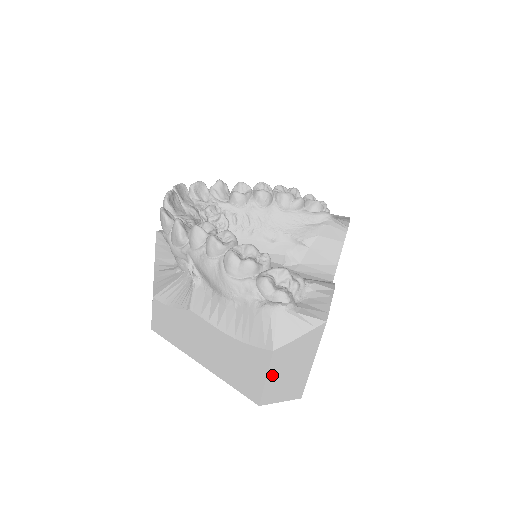
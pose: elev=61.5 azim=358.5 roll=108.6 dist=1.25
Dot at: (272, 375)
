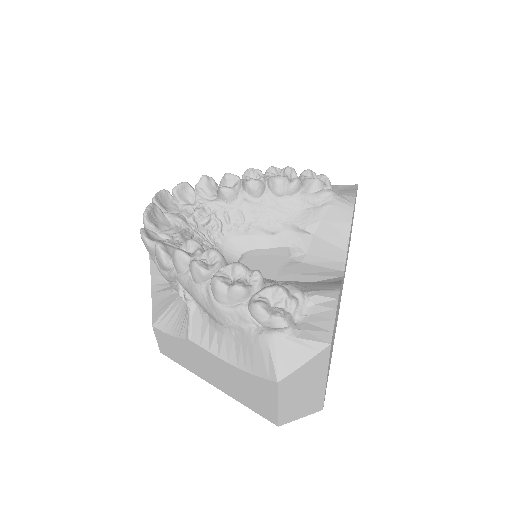
Dot at: (283, 401)
